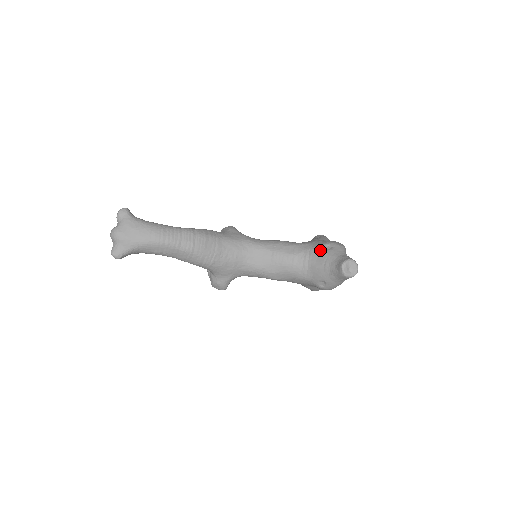
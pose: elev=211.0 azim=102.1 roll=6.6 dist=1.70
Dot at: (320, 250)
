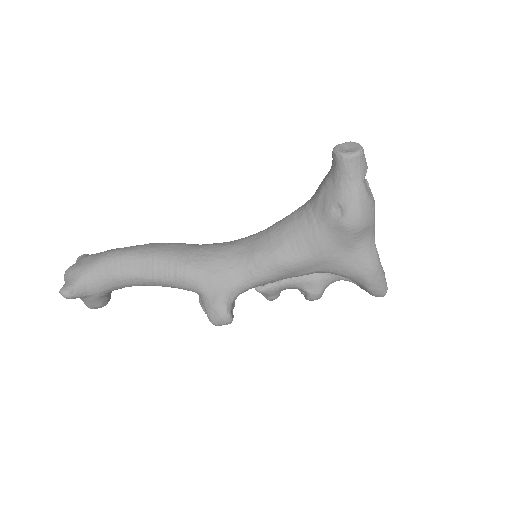
Dot at: (319, 185)
